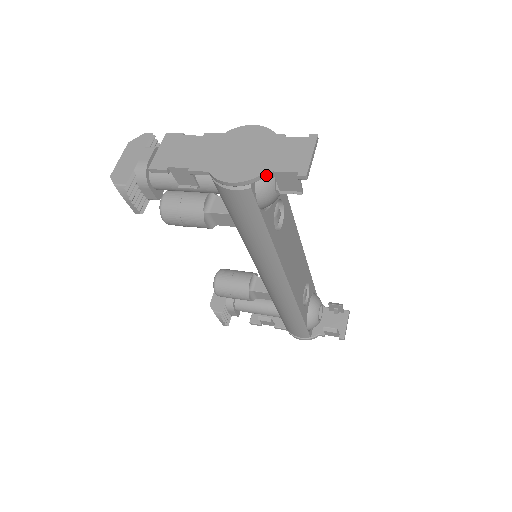
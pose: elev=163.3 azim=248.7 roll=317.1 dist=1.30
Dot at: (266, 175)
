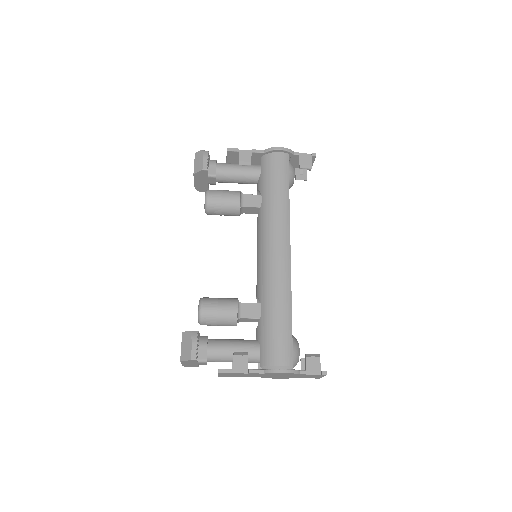
Dot at: (296, 152)
